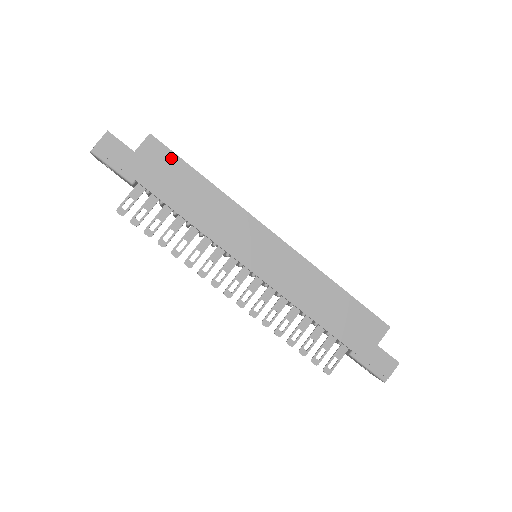
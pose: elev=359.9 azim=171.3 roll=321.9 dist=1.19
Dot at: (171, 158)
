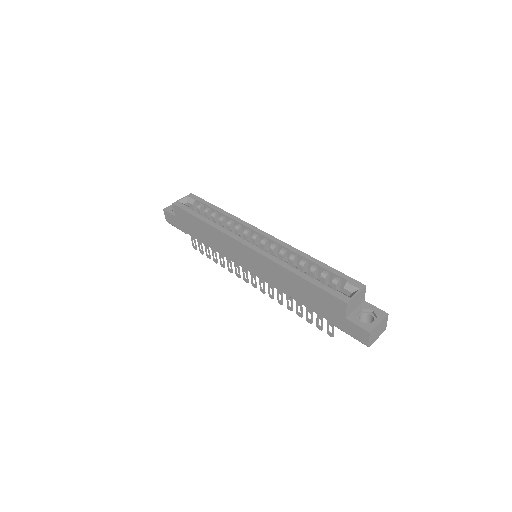
Dot at: (185, 214)
